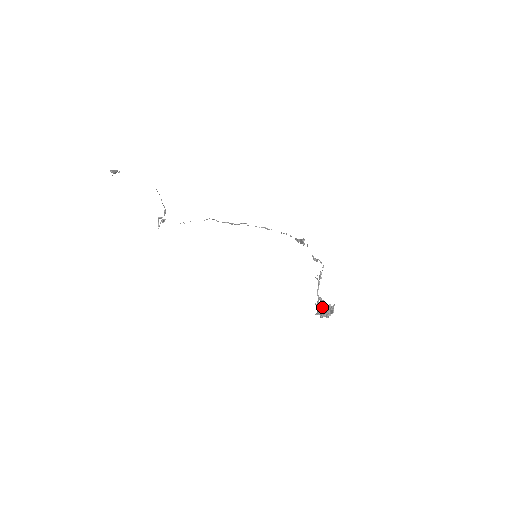
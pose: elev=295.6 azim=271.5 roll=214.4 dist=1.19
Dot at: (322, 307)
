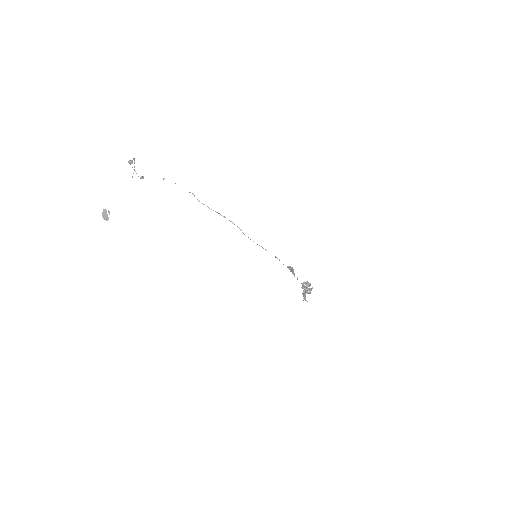
Dot at: occluded
